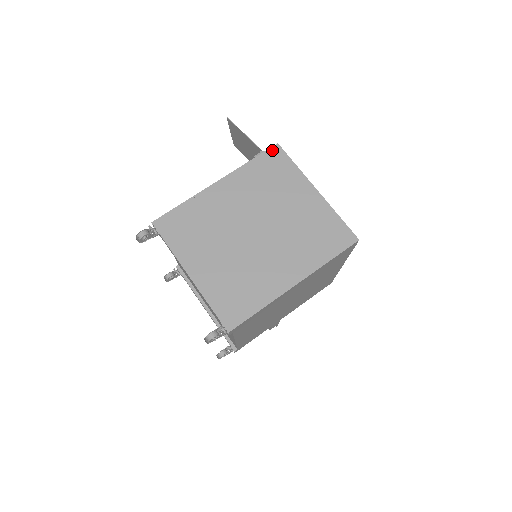
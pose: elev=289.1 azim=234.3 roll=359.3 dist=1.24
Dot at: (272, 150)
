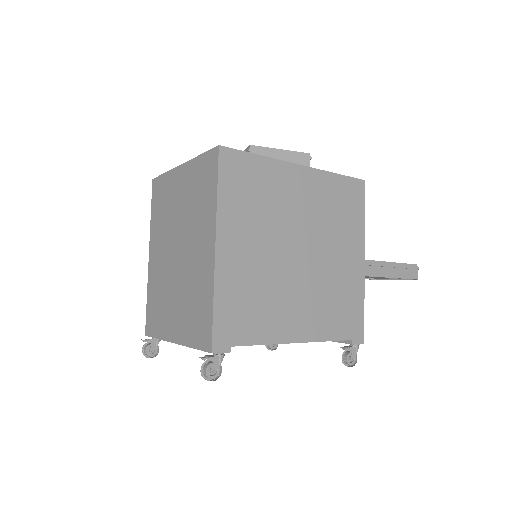
Dot at: (153, 188)
